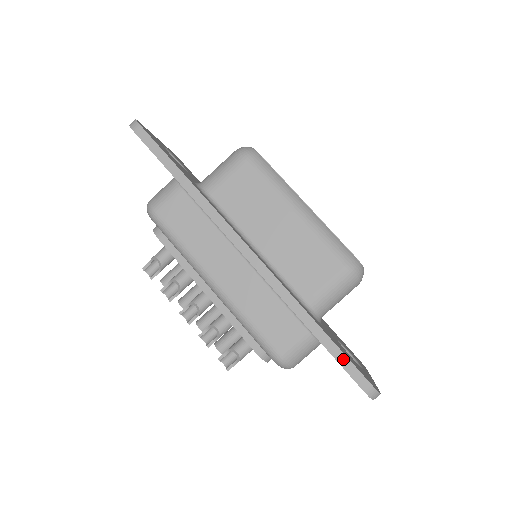
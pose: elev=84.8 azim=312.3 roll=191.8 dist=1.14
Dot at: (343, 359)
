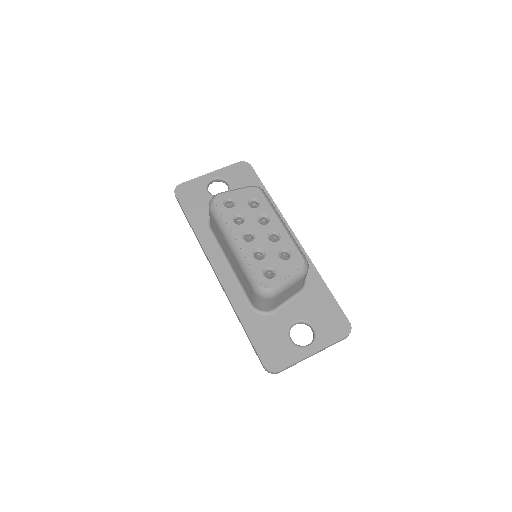
Dot at: (254, 348)
